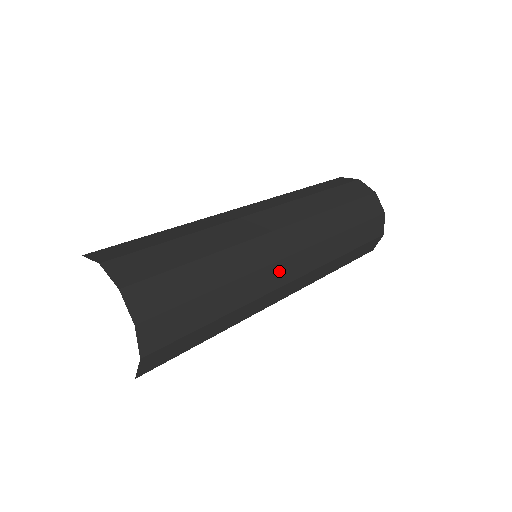
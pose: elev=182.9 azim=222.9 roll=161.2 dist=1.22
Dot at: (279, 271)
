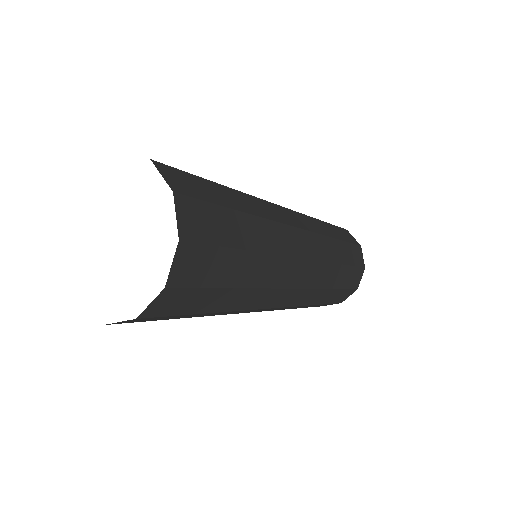
Dot at: (294, 238)
